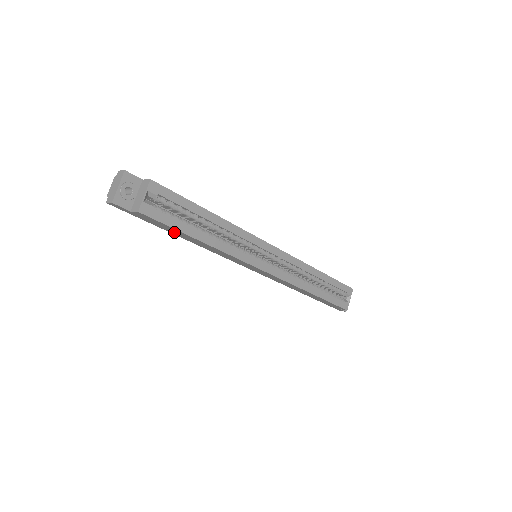
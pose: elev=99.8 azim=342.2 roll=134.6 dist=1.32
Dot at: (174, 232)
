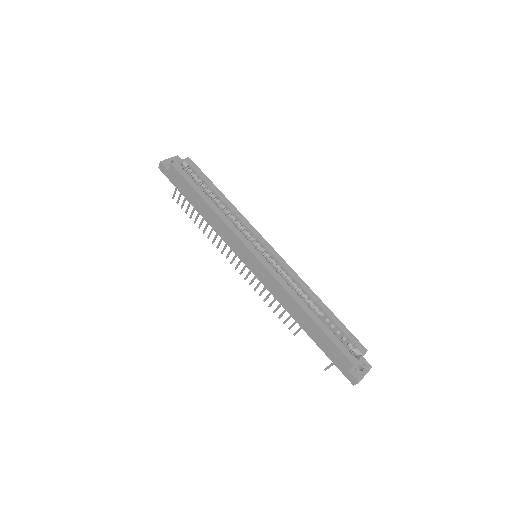
Dot at: (192, 199)
